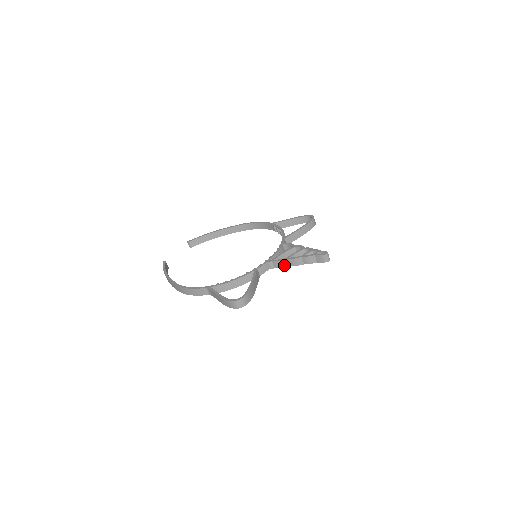
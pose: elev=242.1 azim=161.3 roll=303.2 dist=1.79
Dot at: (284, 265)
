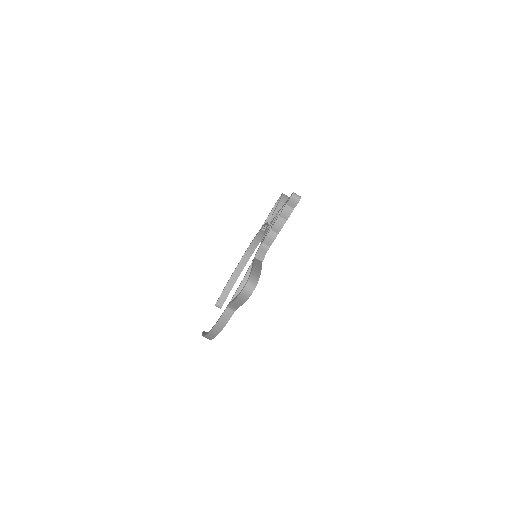
Dot at: (273, 236)
